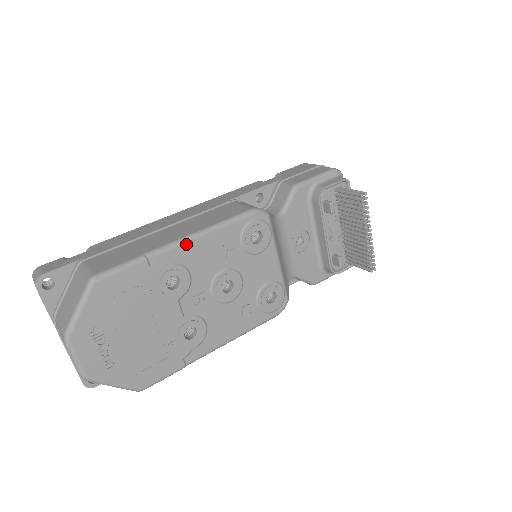
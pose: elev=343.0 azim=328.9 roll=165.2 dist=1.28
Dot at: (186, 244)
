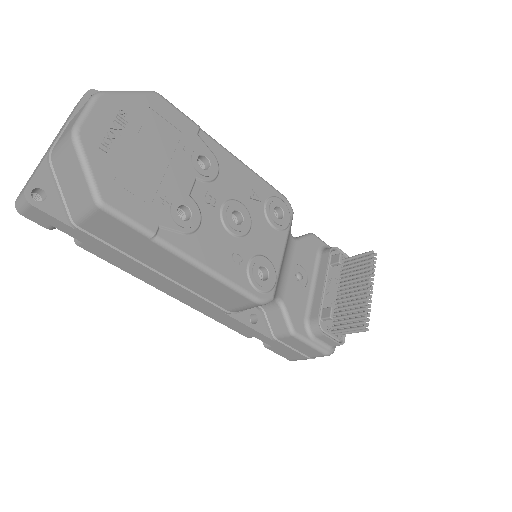
Dot at: (230, 155)
